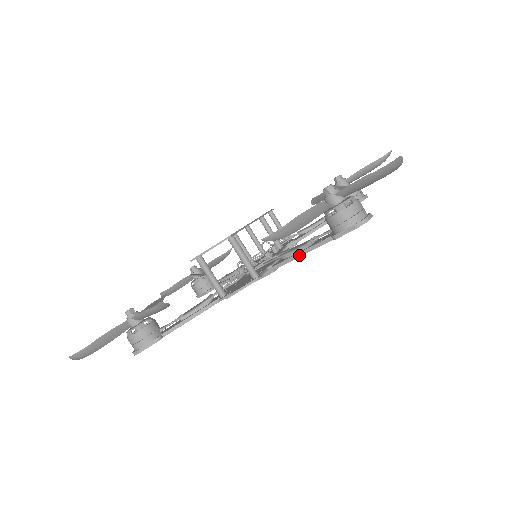
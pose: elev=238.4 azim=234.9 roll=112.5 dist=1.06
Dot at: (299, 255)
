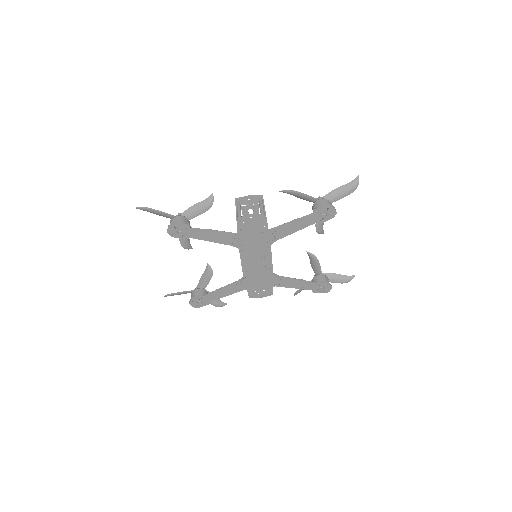
Dot at: (290, 222)
